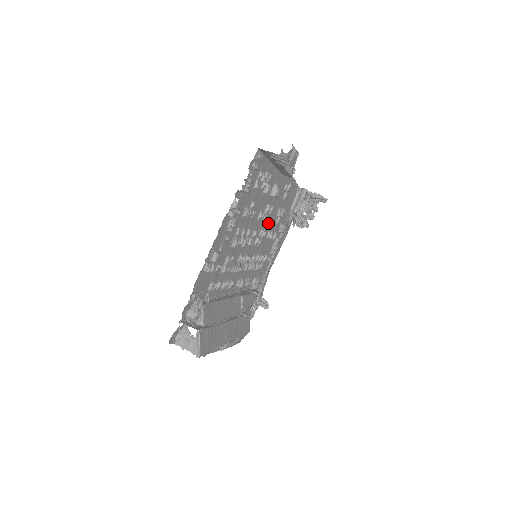
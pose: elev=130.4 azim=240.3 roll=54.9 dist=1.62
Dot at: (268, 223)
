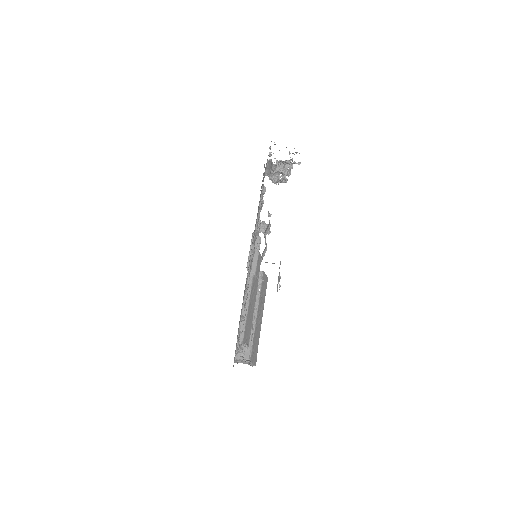
Dot at: occluded
